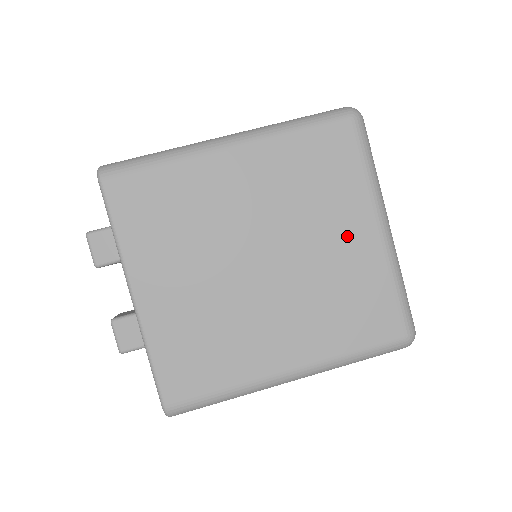
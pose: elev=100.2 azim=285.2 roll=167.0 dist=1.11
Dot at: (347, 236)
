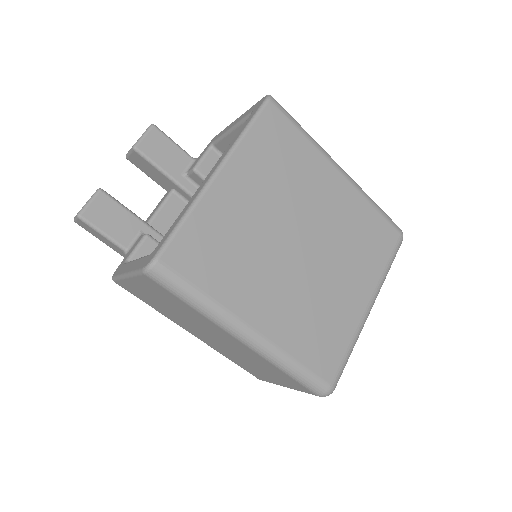
Dot at: (352, 288)
